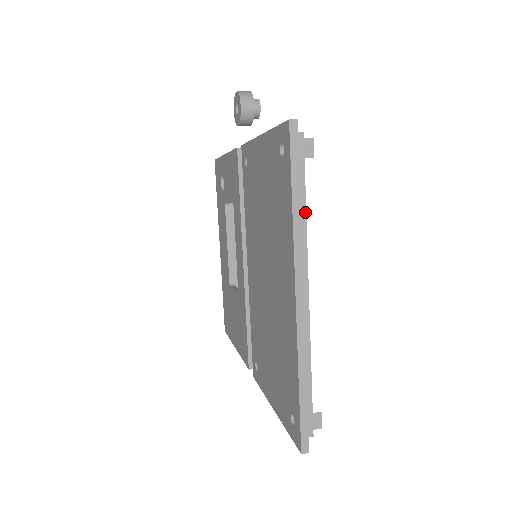
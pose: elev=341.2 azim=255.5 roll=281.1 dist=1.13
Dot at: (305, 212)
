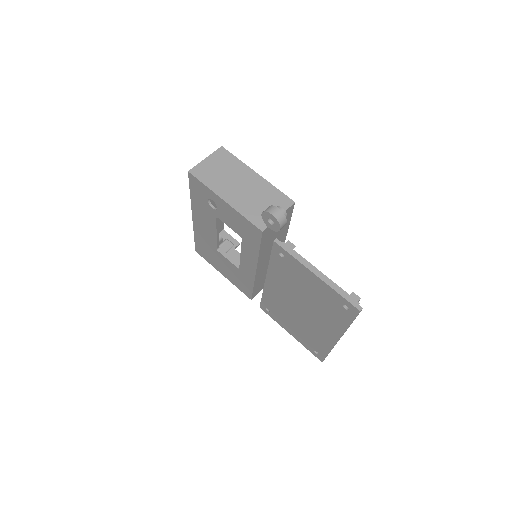
Dot at: occluded
